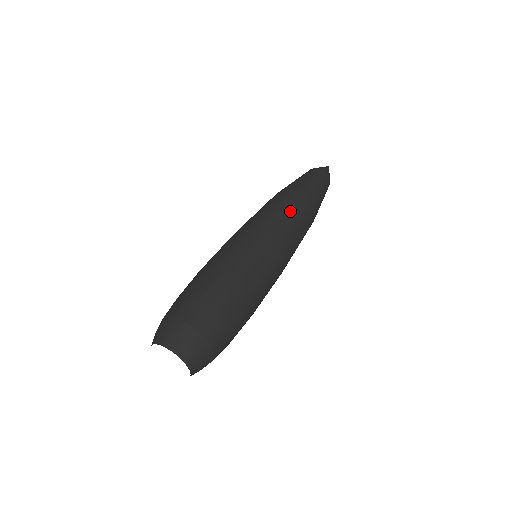
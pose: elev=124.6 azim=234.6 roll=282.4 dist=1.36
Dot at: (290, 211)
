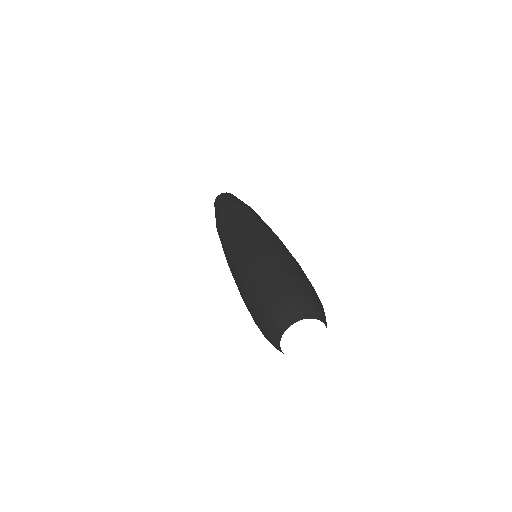
Dot at: (251, 213)
